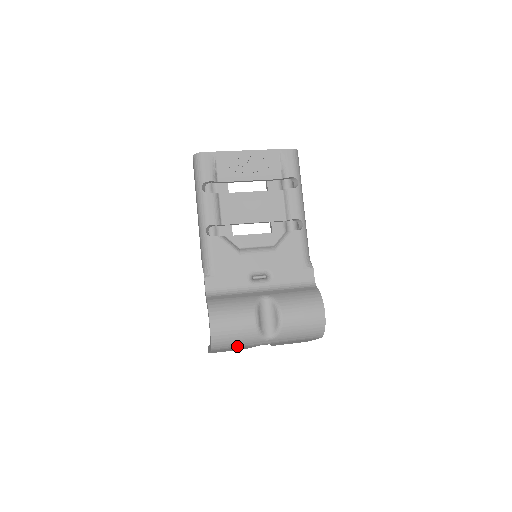
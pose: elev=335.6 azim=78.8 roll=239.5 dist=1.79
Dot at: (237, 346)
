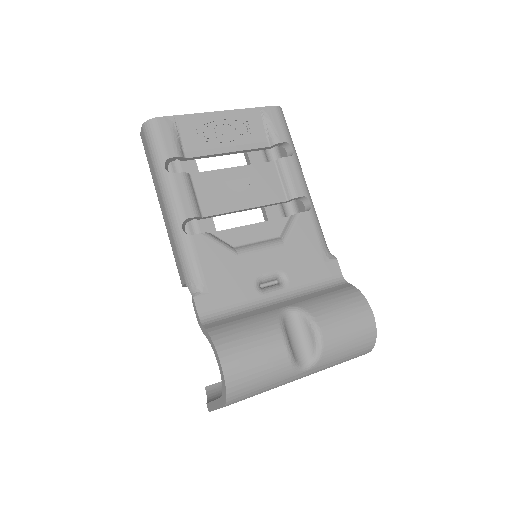
Dot at: (262, 390)
